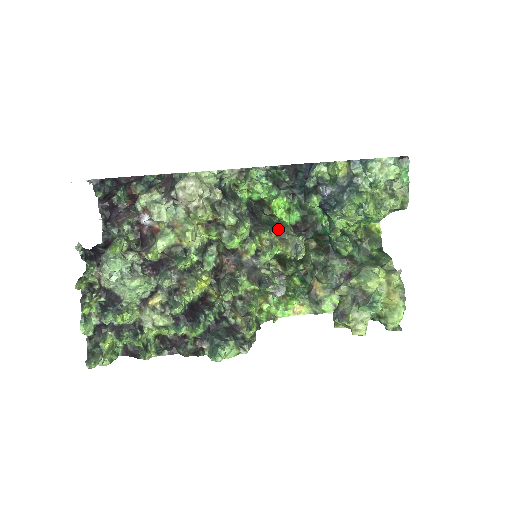
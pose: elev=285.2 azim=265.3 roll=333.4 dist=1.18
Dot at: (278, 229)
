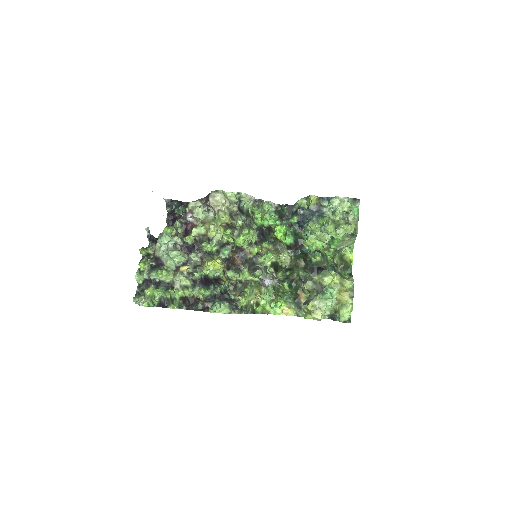
Dot at: (275, 242)
